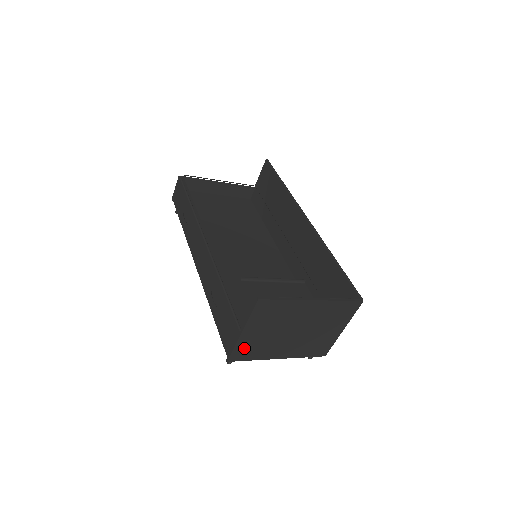
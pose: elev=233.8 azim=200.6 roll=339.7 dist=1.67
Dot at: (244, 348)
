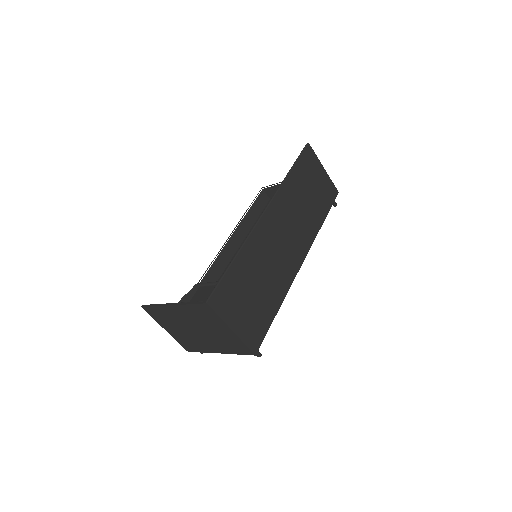
Dot at: (183, 342)
